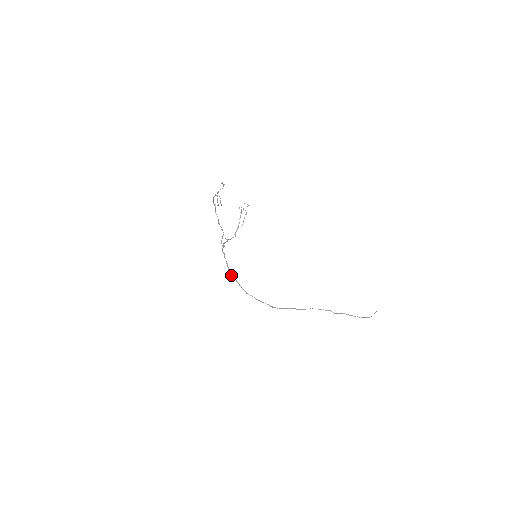
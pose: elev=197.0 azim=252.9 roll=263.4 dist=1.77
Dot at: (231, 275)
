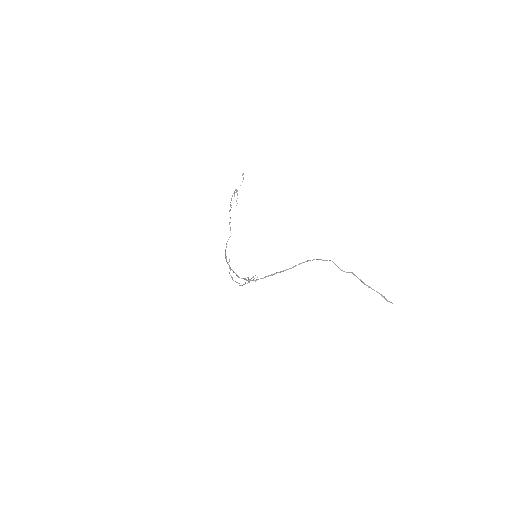
Dot at: occluded
